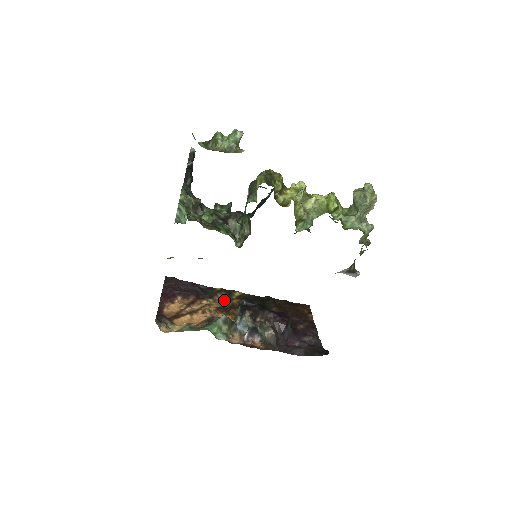
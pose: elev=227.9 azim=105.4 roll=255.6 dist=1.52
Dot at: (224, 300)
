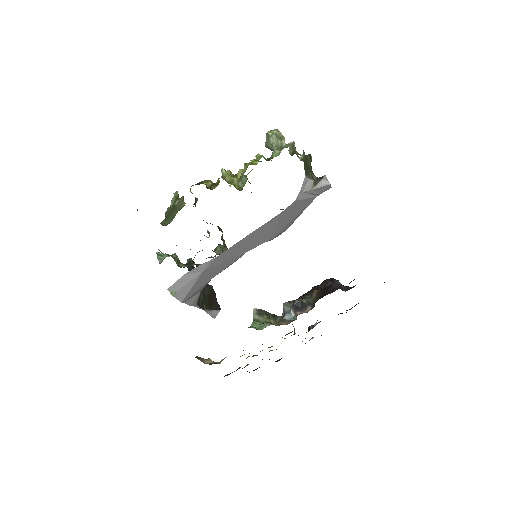
Dot at: occluded
